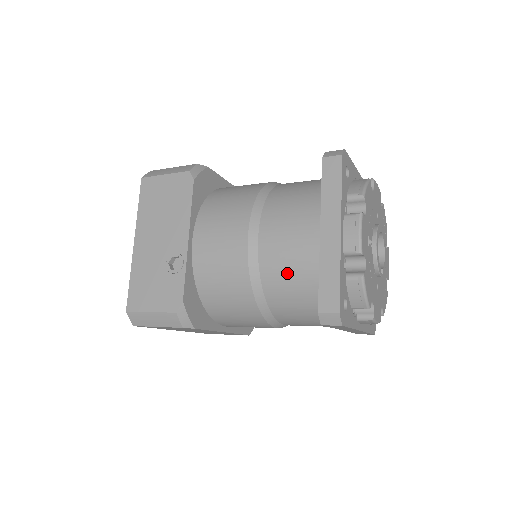
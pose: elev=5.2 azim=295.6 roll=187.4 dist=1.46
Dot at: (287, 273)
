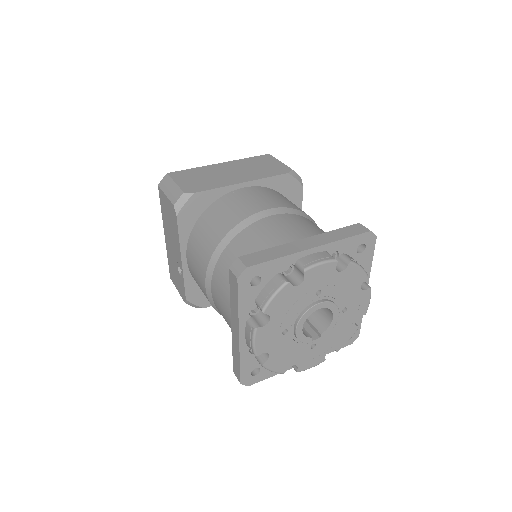
Dot at: occluded
